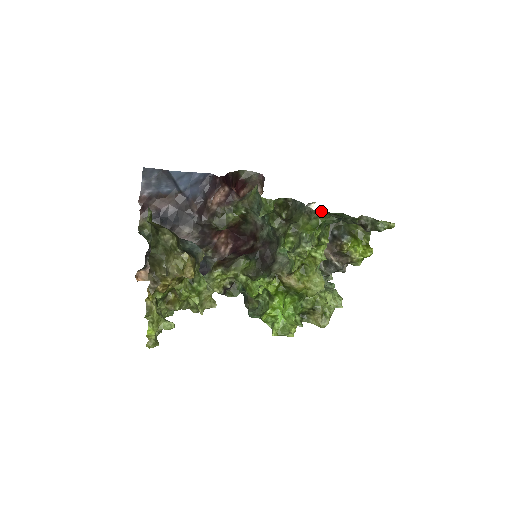
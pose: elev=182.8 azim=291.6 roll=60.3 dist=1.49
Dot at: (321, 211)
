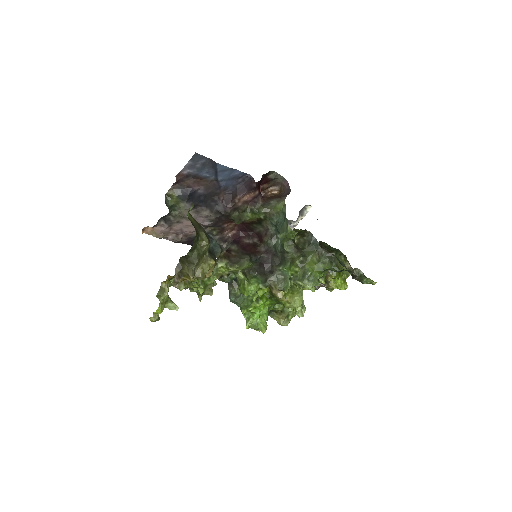
Dot at: occluded
